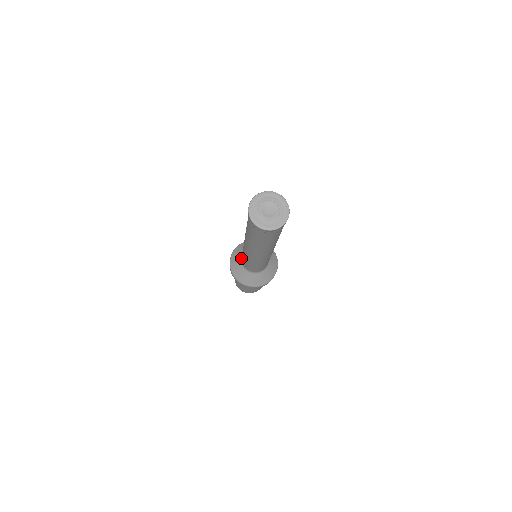
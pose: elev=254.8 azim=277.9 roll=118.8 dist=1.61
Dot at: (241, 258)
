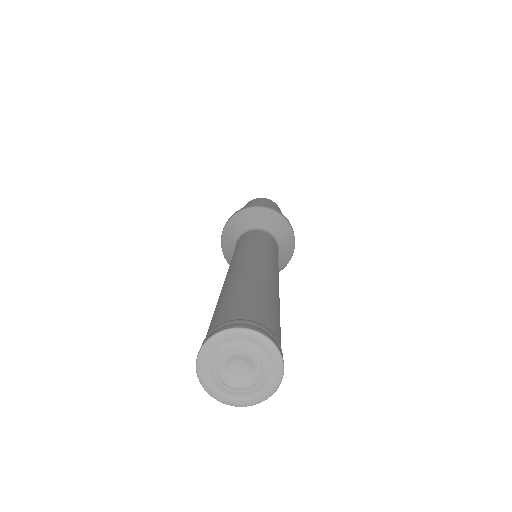
Dot at: (239, 237)
